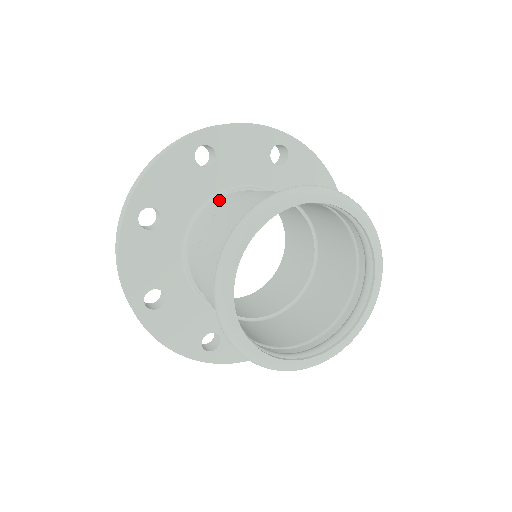
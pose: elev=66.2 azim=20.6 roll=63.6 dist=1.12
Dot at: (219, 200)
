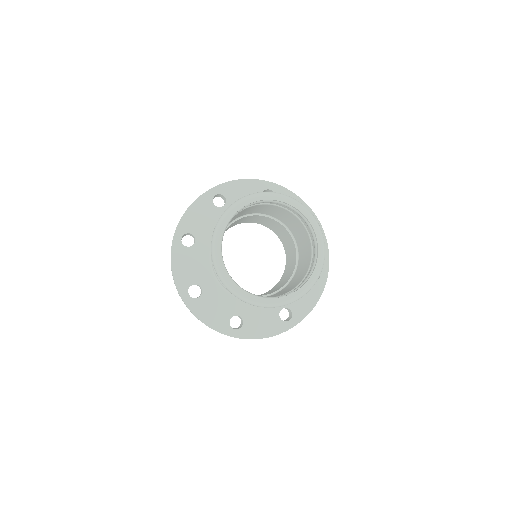
Dot at: occluded
